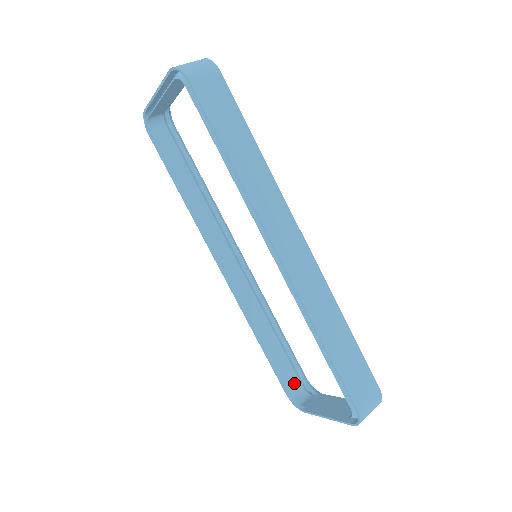
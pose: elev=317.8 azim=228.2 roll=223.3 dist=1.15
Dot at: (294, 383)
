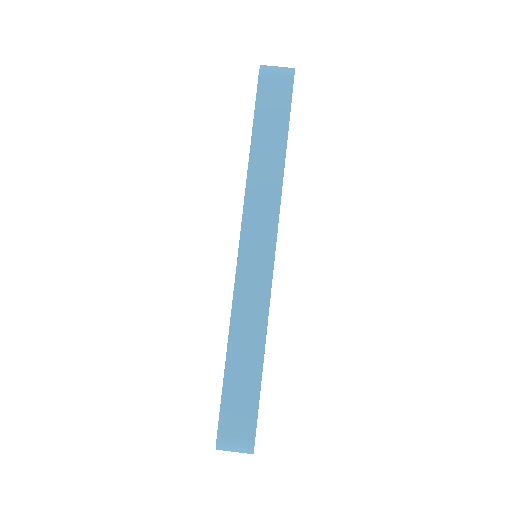
Dot at: occluded
